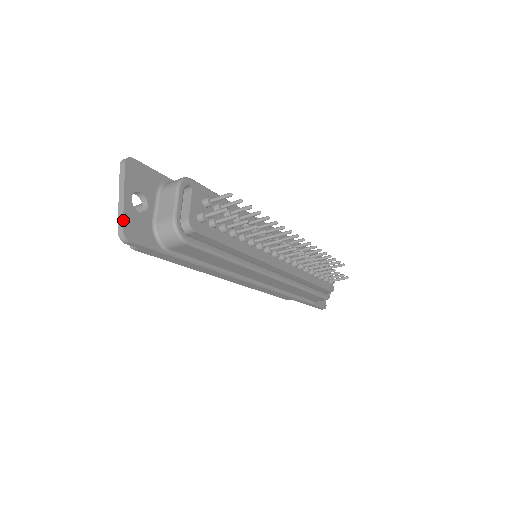
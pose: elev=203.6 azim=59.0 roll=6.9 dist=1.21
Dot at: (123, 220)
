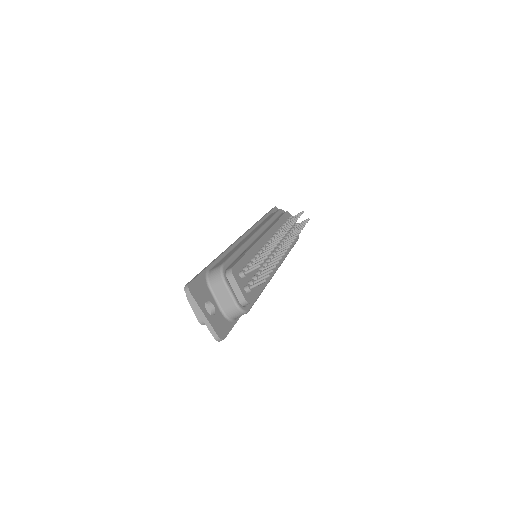
Dot at: (214, 331)
